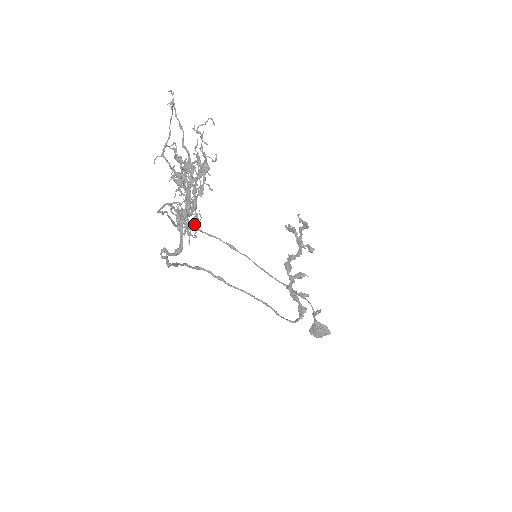
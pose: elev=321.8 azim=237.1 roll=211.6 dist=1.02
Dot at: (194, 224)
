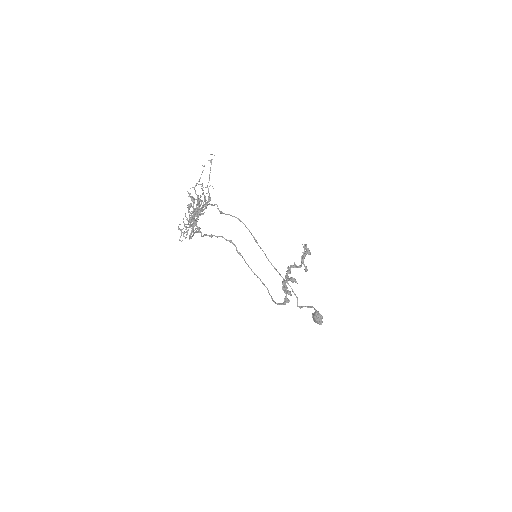
Dot at: (192, 232)
